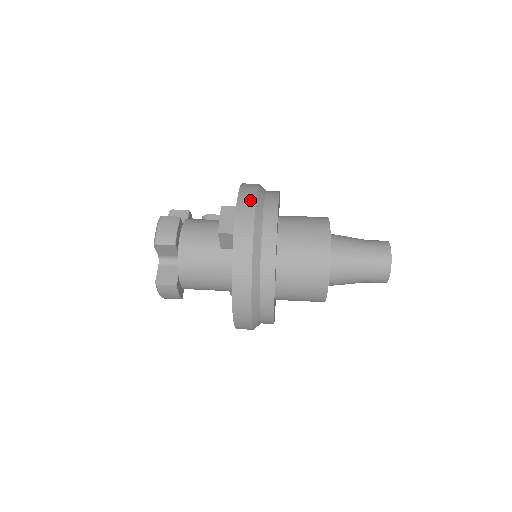
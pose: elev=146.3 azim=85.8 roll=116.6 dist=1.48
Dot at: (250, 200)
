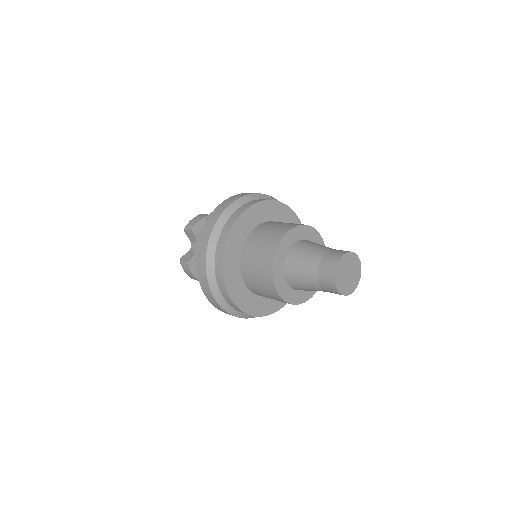
Dot at: (236, 197)
